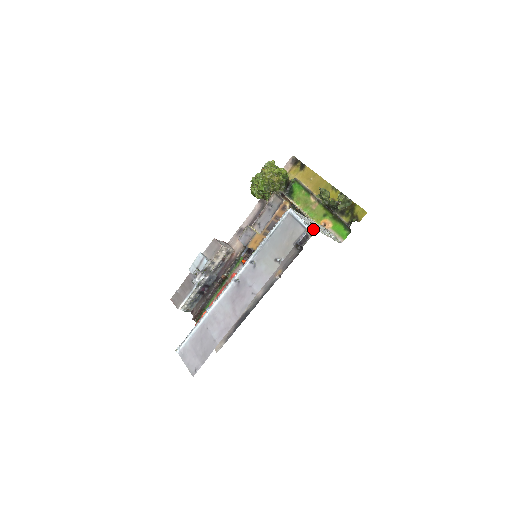
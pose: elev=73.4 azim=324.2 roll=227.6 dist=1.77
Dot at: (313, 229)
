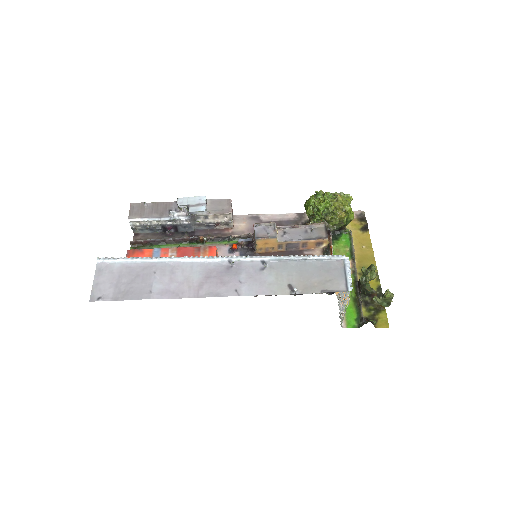
Dot at: occluded
